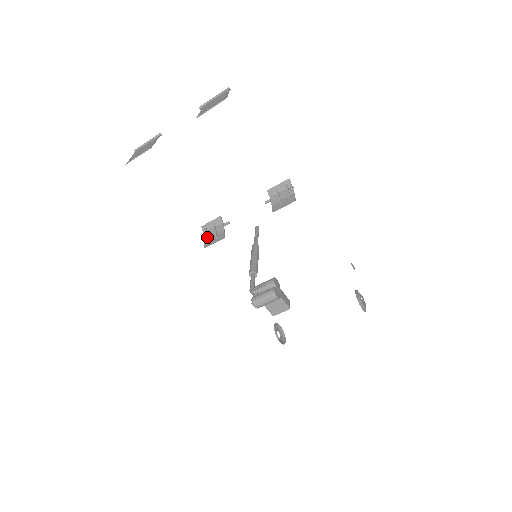
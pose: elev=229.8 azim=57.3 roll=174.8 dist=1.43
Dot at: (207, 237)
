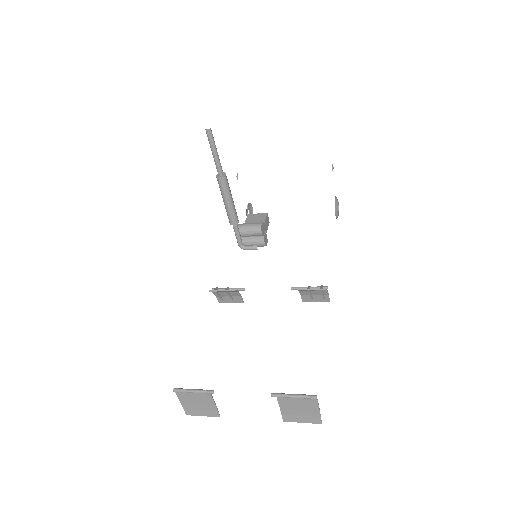
Dot at: (220, 298)
